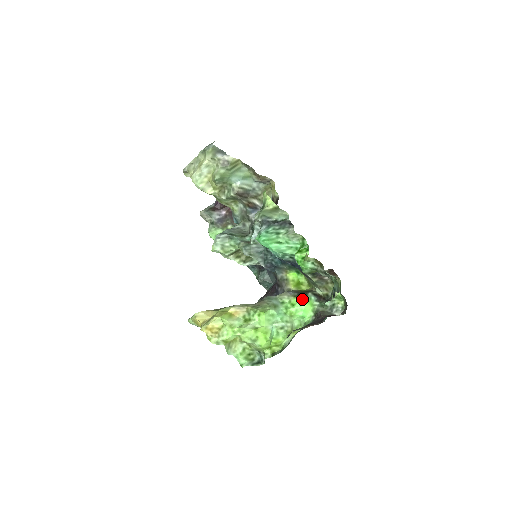
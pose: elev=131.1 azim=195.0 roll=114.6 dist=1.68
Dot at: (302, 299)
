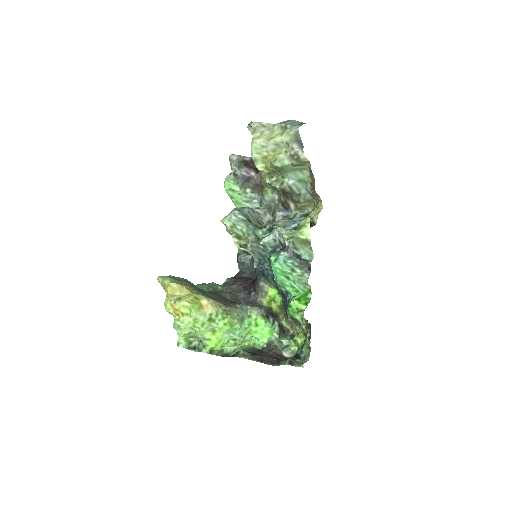
Dot at: (267, 325)
